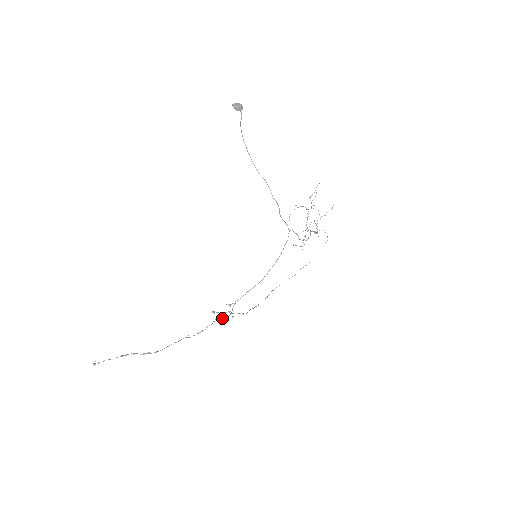
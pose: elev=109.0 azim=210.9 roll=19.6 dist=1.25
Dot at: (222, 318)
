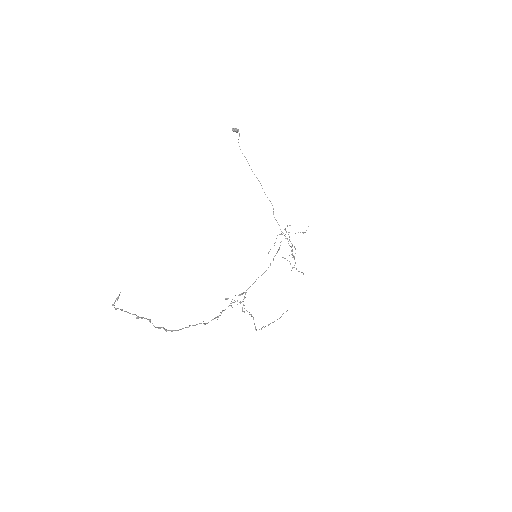
Dot at: occluded
